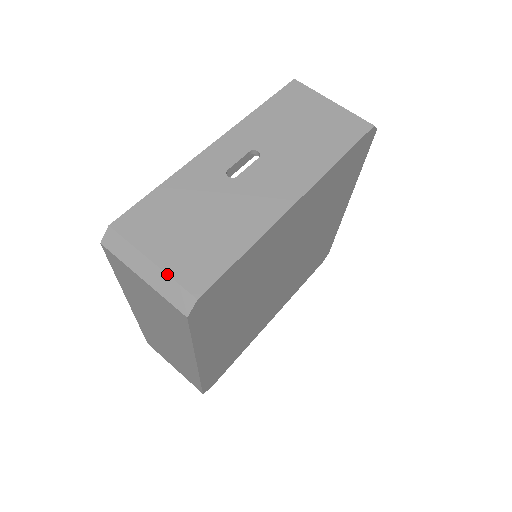
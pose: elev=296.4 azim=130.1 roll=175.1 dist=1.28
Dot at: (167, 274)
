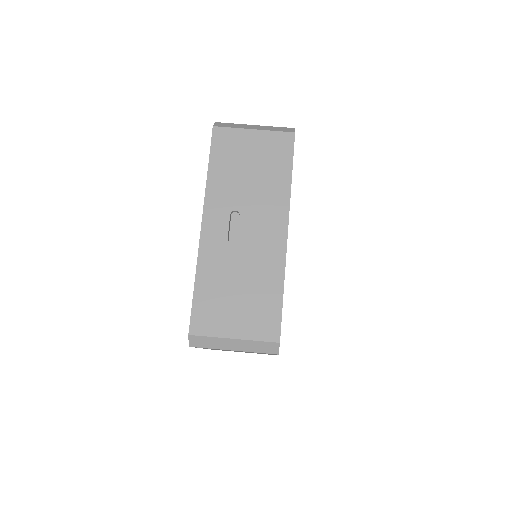
Dot at: (250, 340)
